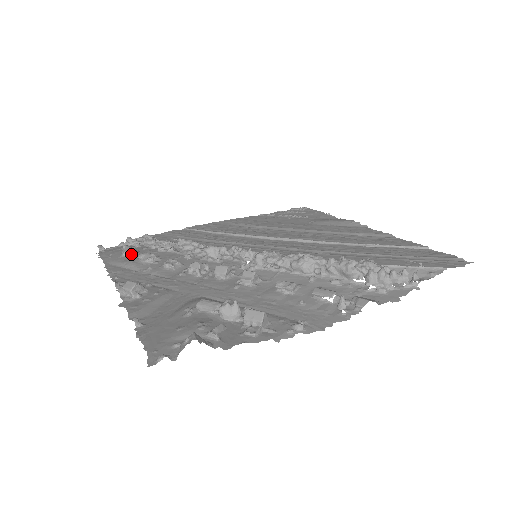
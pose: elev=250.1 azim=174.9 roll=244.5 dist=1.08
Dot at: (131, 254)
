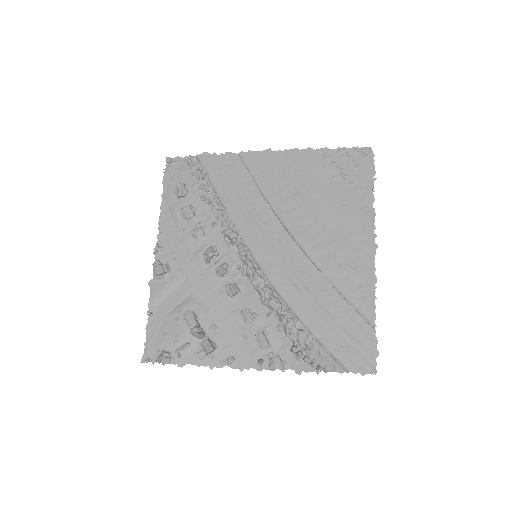
Dot at: (180, 197)
